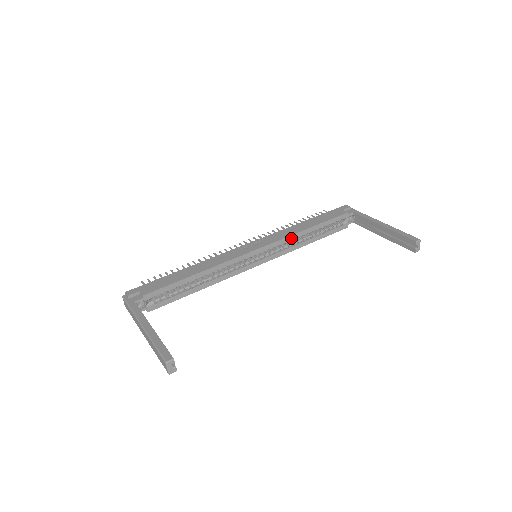
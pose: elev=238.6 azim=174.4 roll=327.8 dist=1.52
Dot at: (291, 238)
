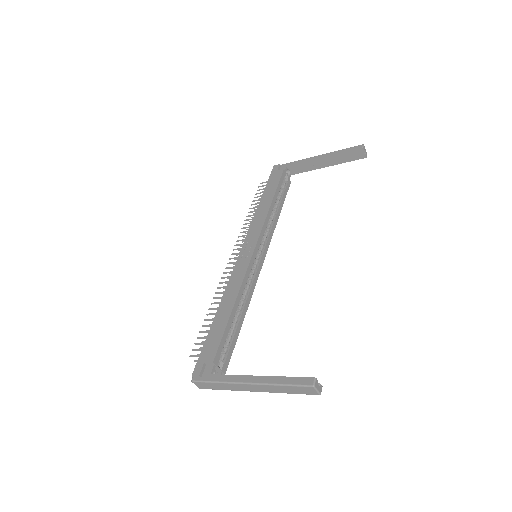
Dot at: (267, 220)
